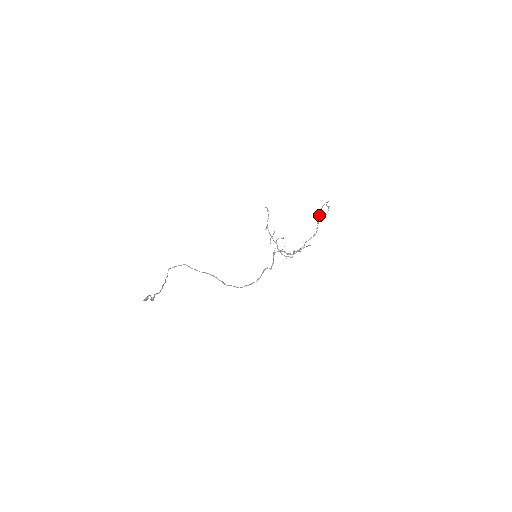
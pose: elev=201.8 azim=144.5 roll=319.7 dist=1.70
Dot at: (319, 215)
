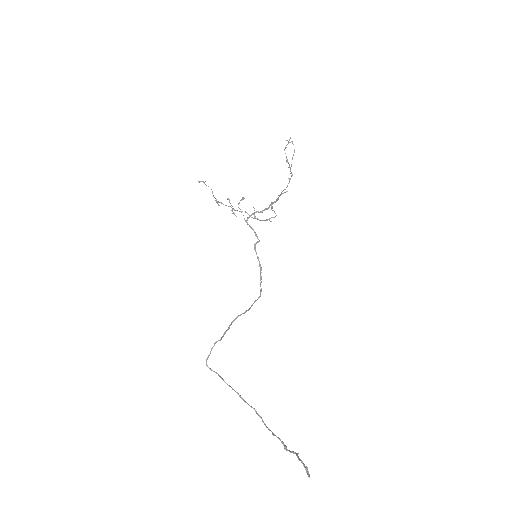
Dot at: (286, 158)
